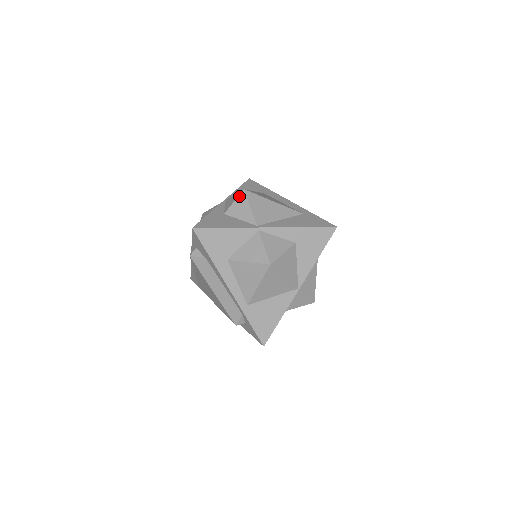
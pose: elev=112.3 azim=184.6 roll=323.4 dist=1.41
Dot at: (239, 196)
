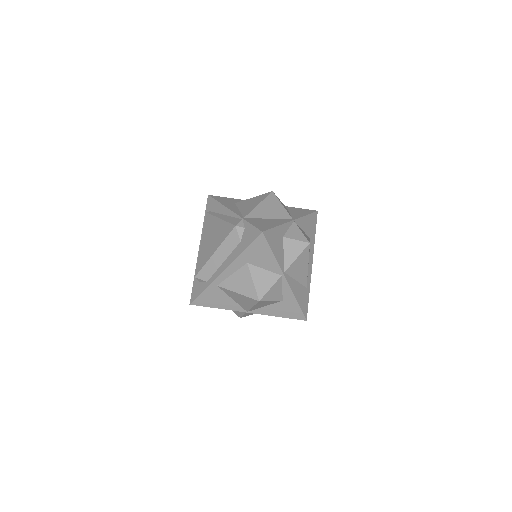
Dot at: (303, 242)
